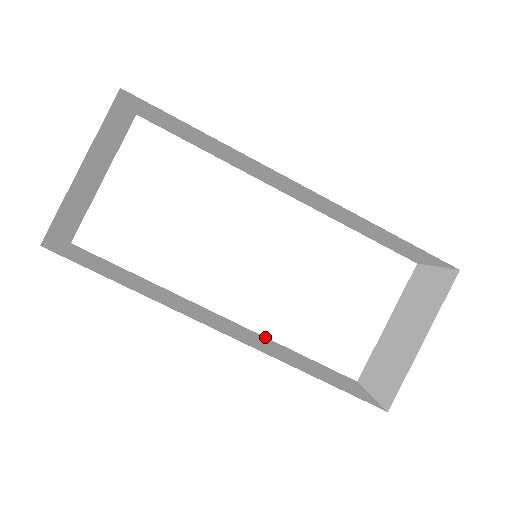
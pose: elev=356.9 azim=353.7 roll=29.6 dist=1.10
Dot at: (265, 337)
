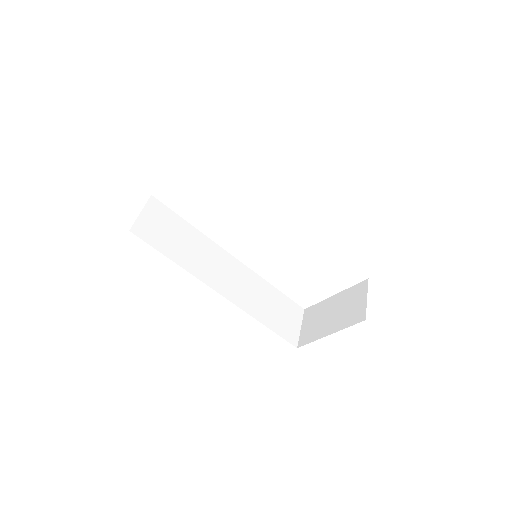
Dot at: (257, 275)
